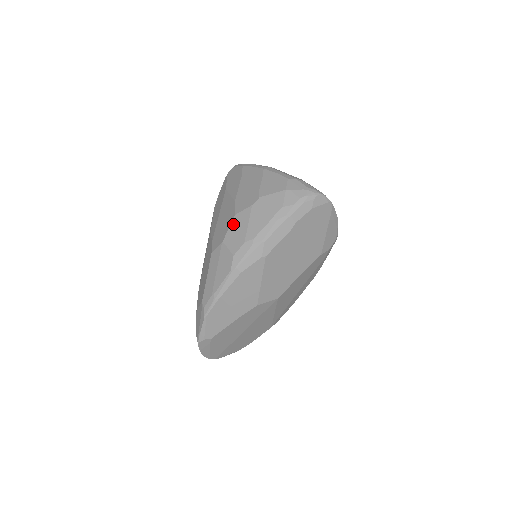
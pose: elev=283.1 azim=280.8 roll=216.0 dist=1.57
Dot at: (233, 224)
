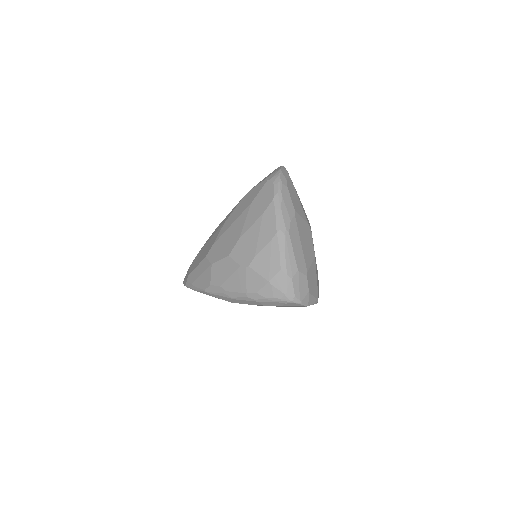
Dot at: (223, 261)
